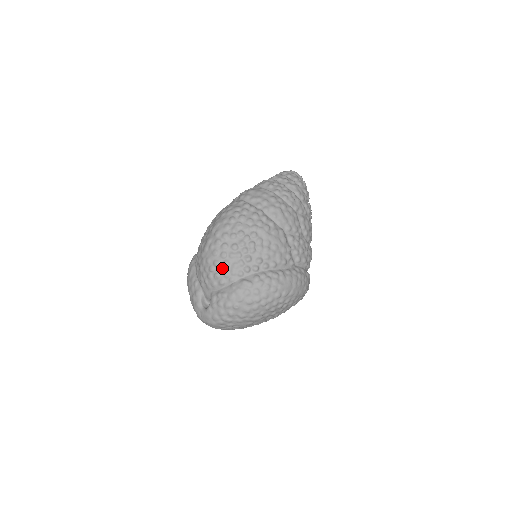
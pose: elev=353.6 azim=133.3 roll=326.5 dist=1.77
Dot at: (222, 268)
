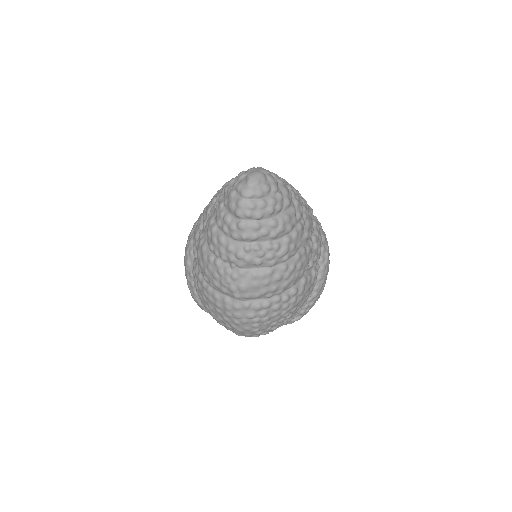
Dot at: occluded
